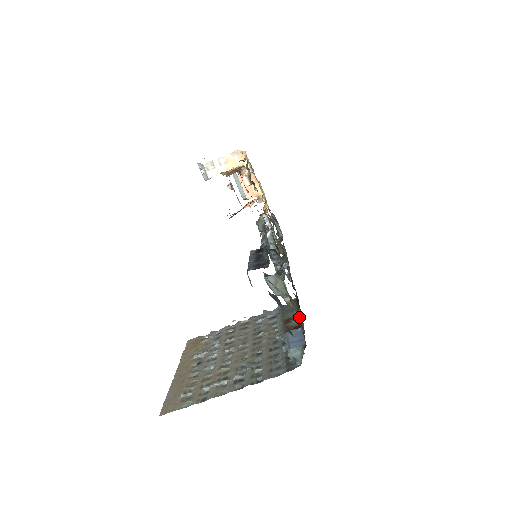
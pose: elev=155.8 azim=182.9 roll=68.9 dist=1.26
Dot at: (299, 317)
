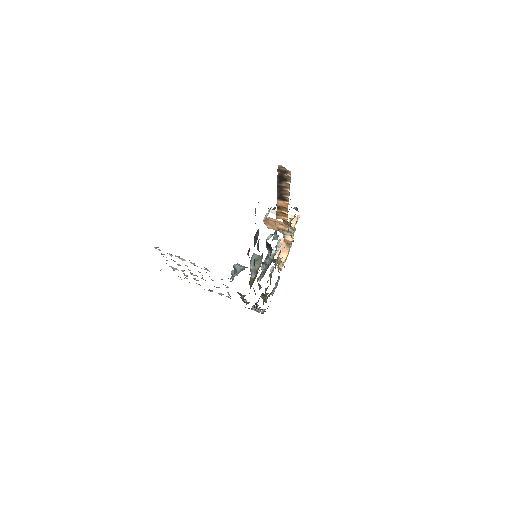
Dot at: occluded
